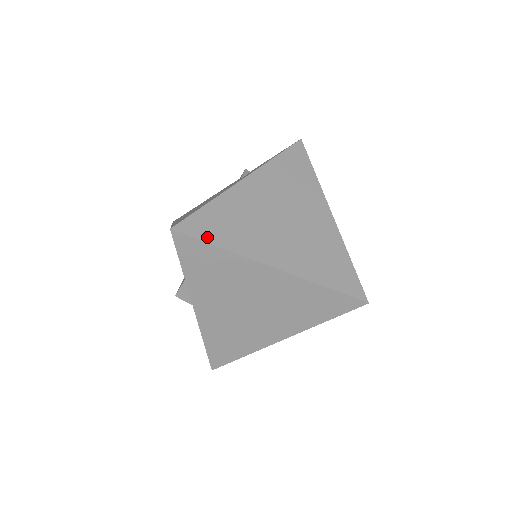
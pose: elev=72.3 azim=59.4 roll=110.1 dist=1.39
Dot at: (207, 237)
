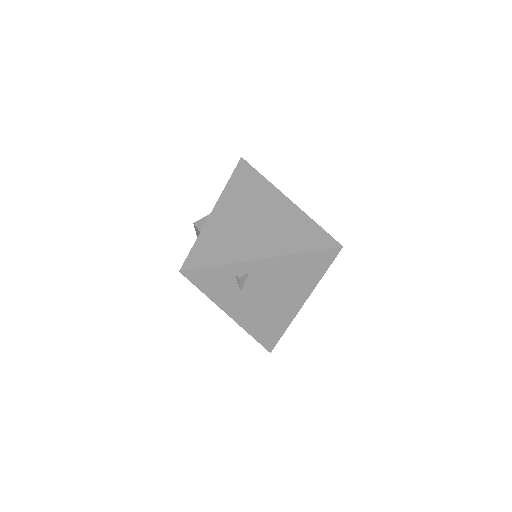
Dot at: occluded
